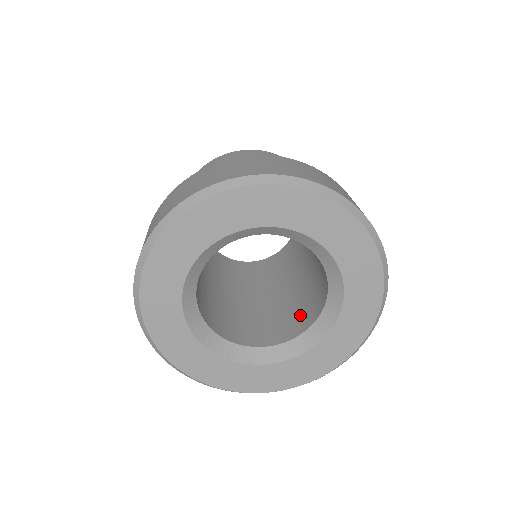
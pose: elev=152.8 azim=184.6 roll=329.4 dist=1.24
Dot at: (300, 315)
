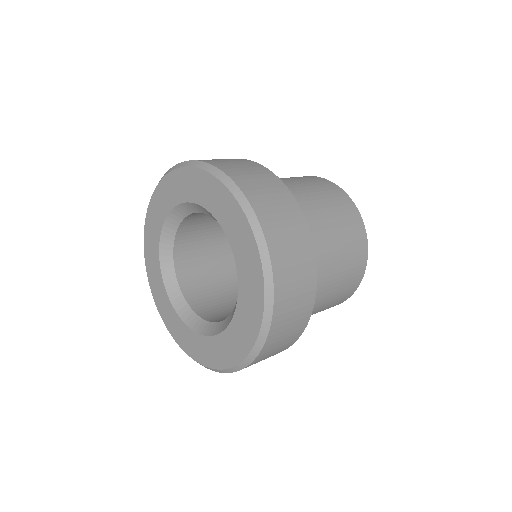
Dot at: (223, 313)
